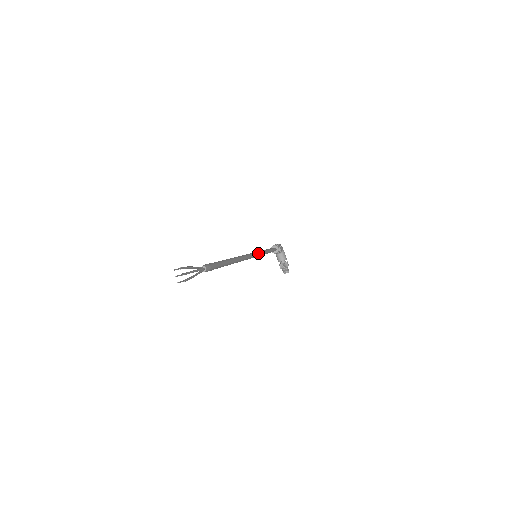
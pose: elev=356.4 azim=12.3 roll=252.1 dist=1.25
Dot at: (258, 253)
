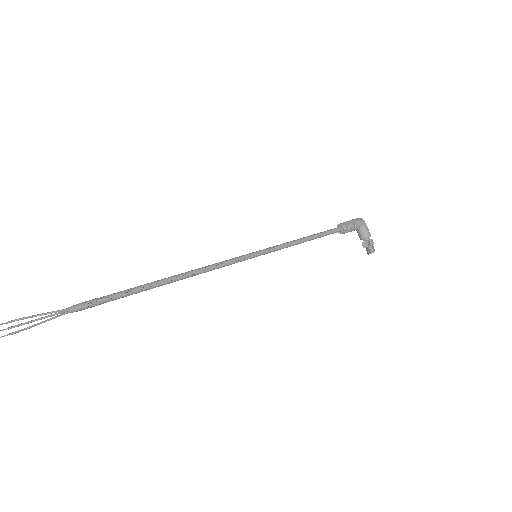
Dot at: (260, 252)
